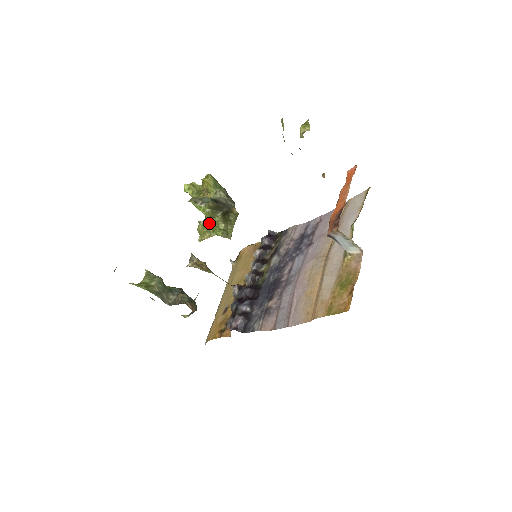
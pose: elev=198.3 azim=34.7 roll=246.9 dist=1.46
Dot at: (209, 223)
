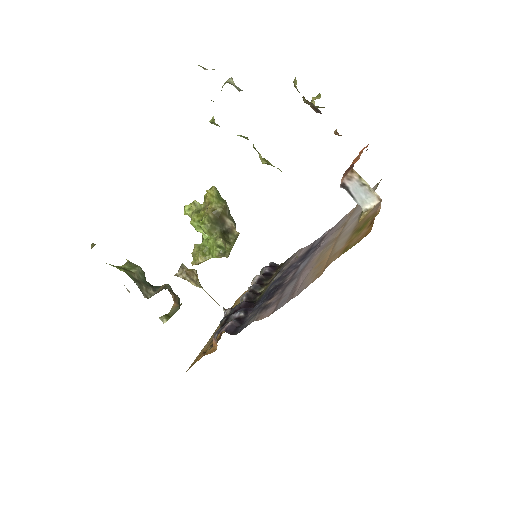
Dot at: occluded
